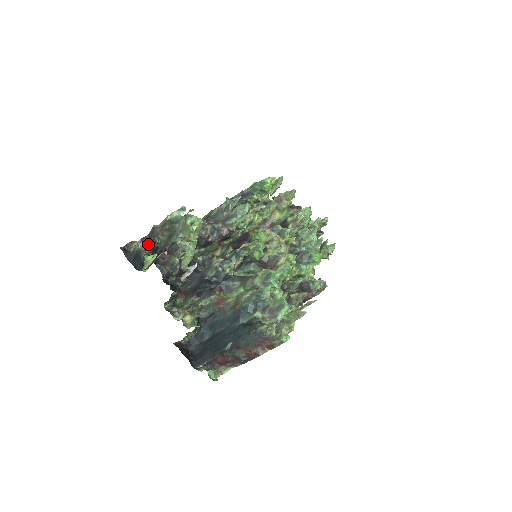
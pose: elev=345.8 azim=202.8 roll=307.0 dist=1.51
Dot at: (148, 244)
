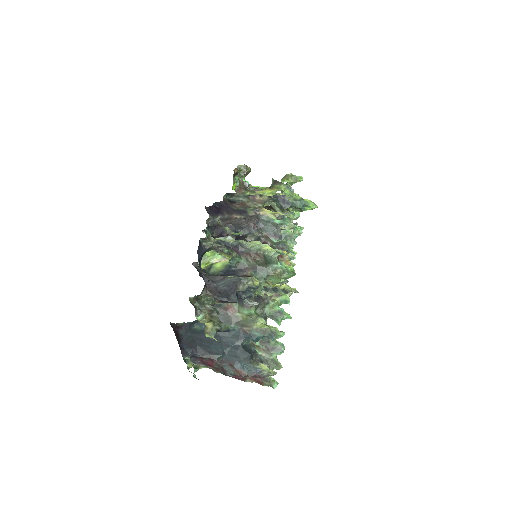
Dot at: (219, 244)
